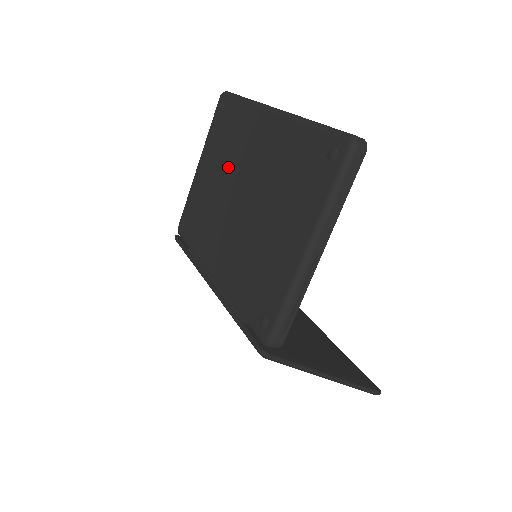
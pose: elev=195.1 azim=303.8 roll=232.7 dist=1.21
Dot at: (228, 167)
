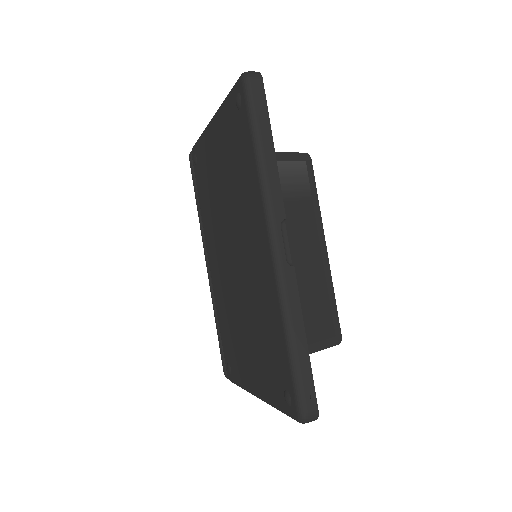
Dot at: (231, 203)
